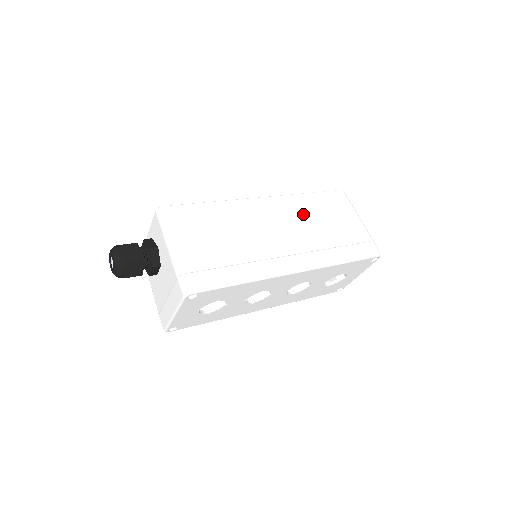
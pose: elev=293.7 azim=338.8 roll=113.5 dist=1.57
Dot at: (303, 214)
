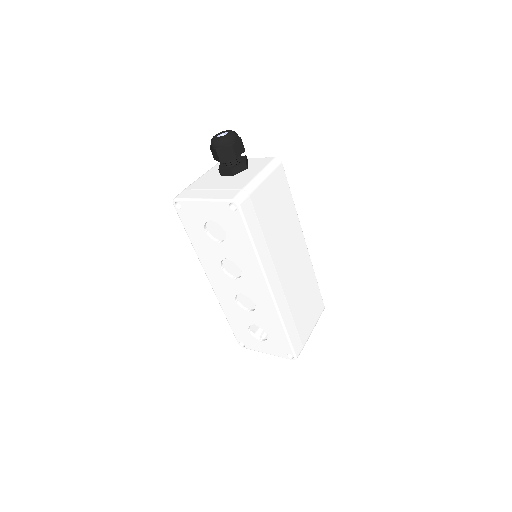
Dot at: (304, 280)
